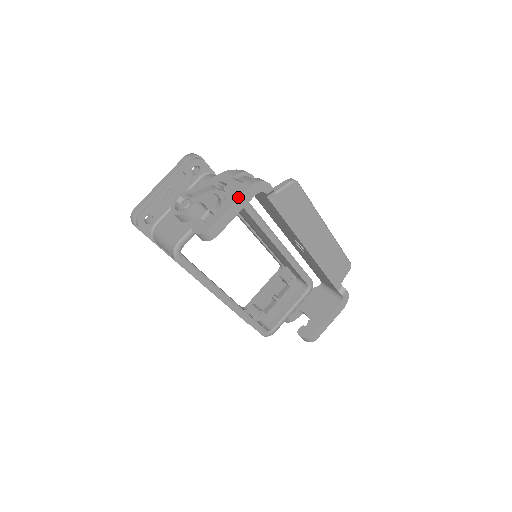
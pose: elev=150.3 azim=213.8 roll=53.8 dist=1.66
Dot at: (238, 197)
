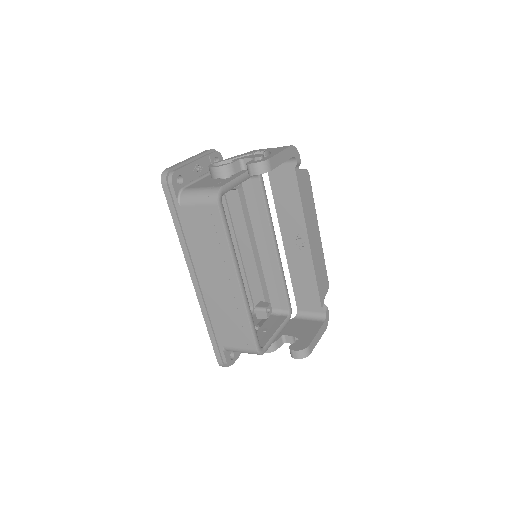
Dot at: (285, 149)
